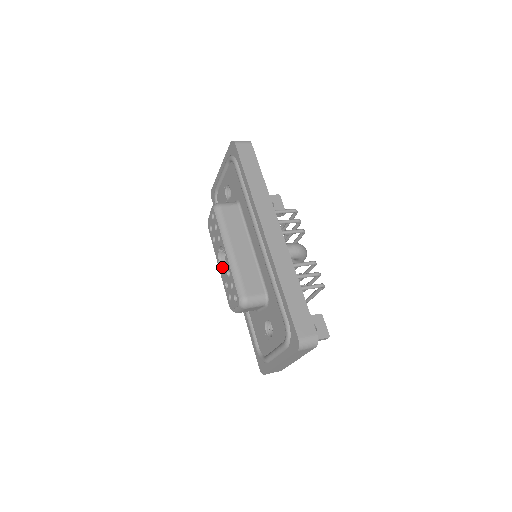
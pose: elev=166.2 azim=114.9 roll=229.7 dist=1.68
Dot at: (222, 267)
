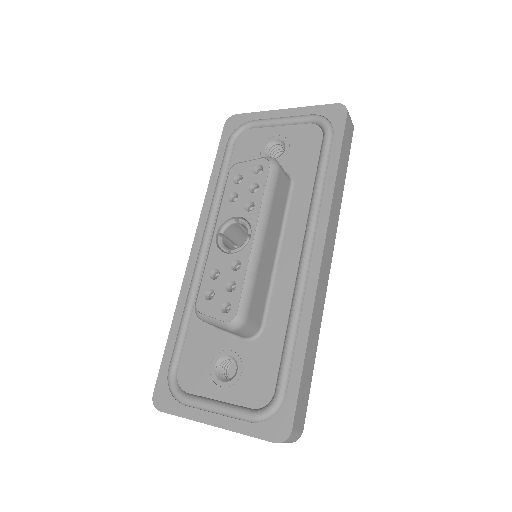
Dot at: (222, 244)
